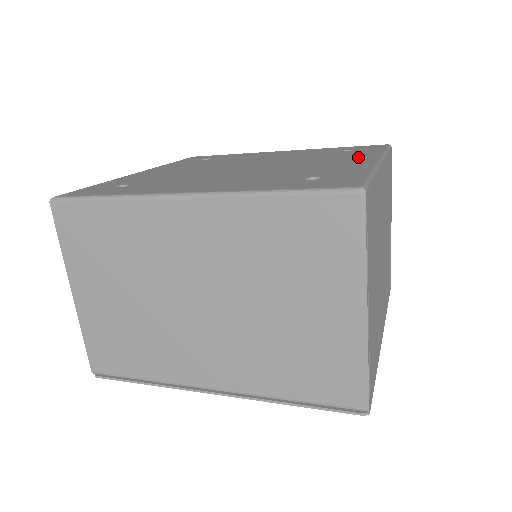
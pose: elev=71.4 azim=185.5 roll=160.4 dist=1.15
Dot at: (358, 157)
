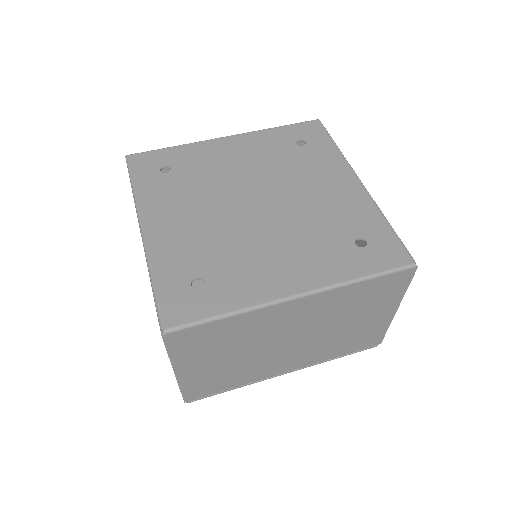
Dot at: (335, 172)
